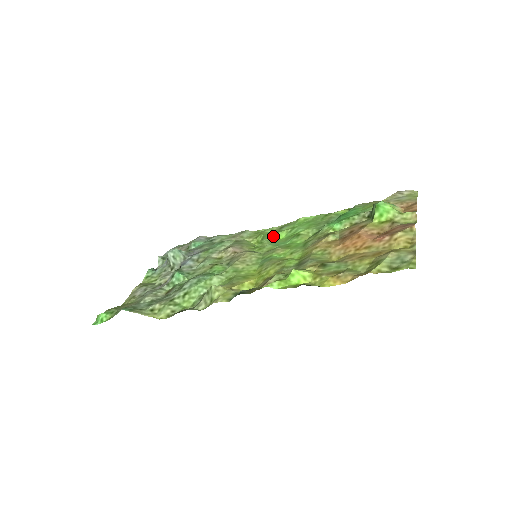
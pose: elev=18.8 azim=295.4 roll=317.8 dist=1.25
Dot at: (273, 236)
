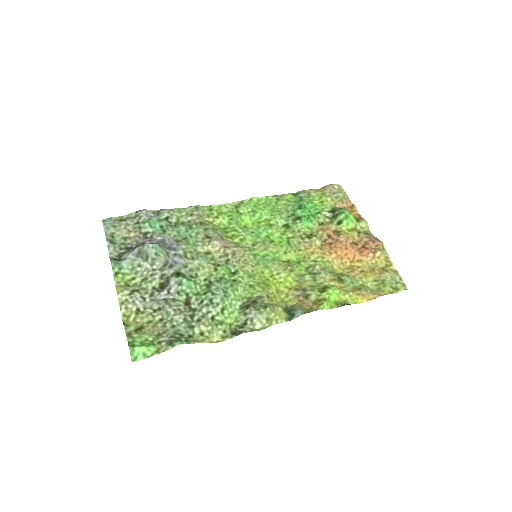
Dot at: (241, 221)
